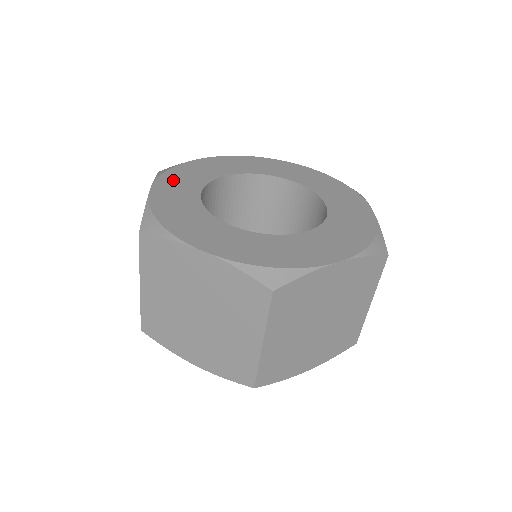
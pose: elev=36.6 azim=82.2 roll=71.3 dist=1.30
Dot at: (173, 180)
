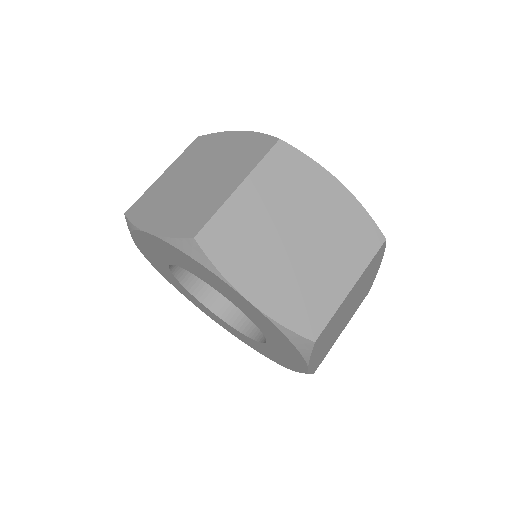
Dot at: occluded
